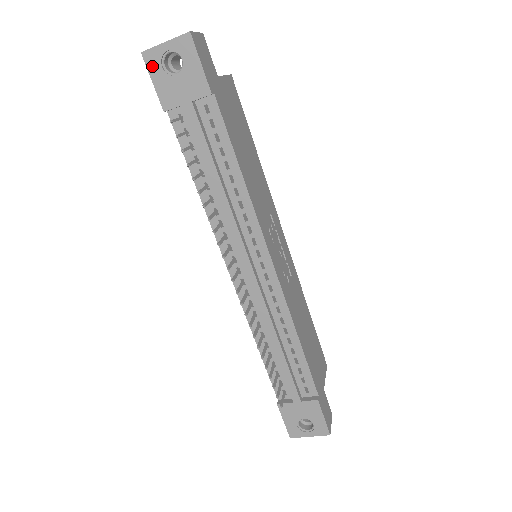
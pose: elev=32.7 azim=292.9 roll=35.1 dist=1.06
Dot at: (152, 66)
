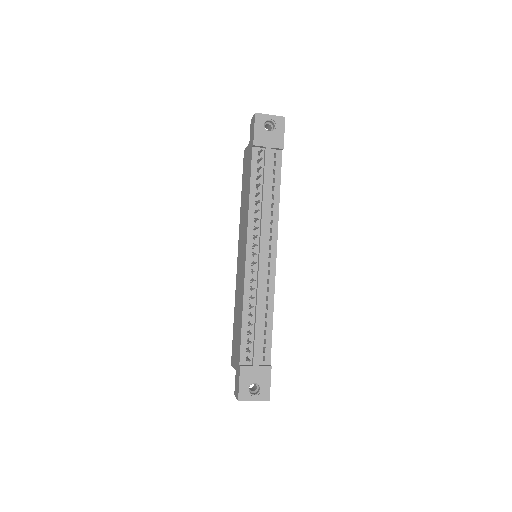
Dot at: (258, 121)
